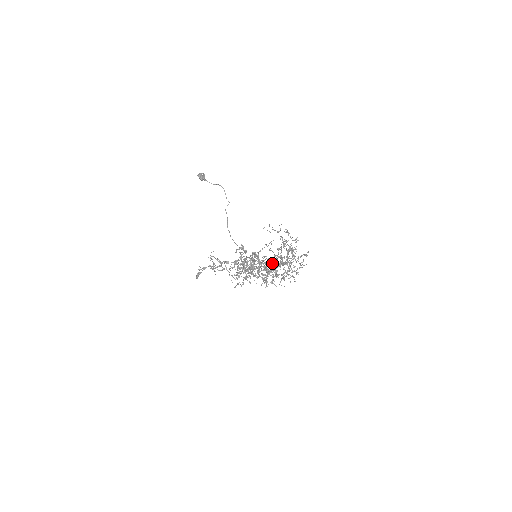
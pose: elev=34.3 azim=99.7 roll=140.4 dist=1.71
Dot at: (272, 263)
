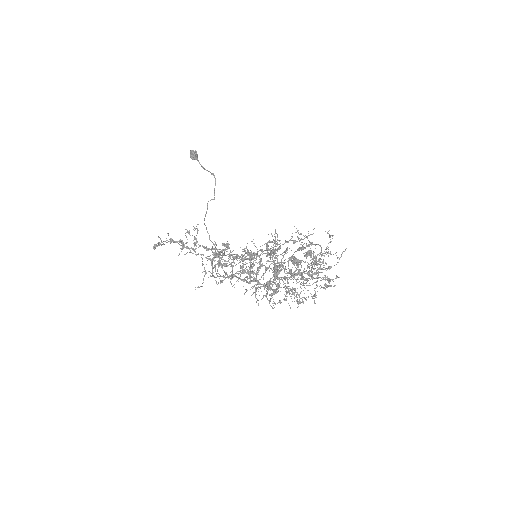
Dot at: occluded
